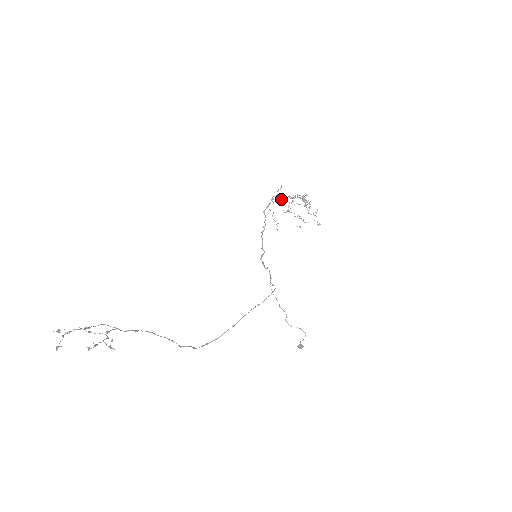
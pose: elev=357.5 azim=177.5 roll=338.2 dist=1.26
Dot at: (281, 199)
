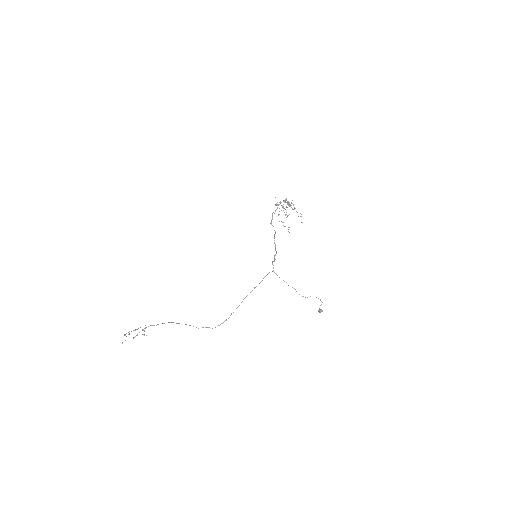
Dot at: occluded
